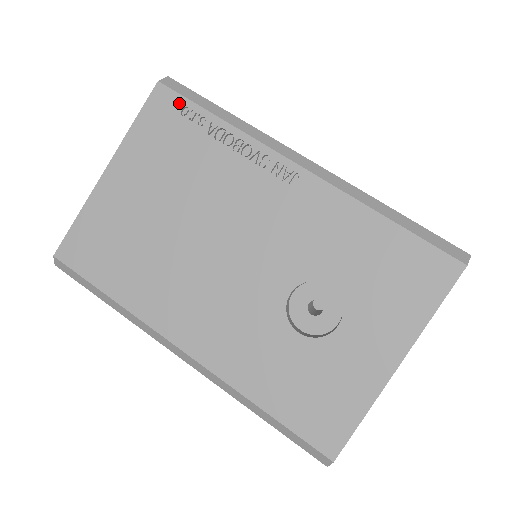
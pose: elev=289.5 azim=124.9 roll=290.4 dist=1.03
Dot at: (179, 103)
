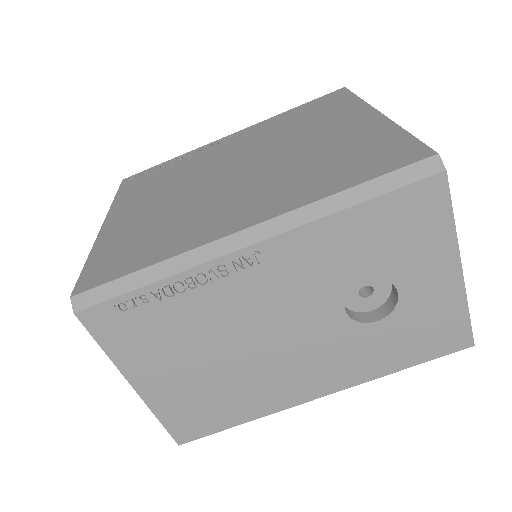
Dot at: (111, 308)
